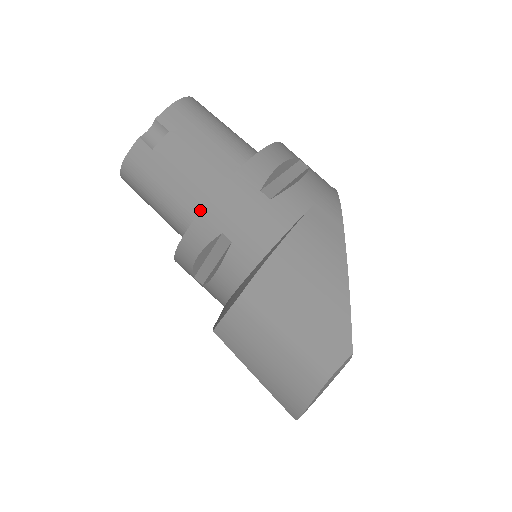
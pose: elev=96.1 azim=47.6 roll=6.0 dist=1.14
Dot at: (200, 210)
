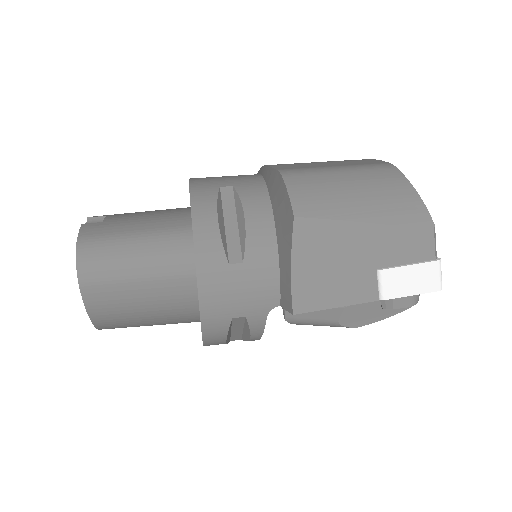
Dot at: (183, 220)
